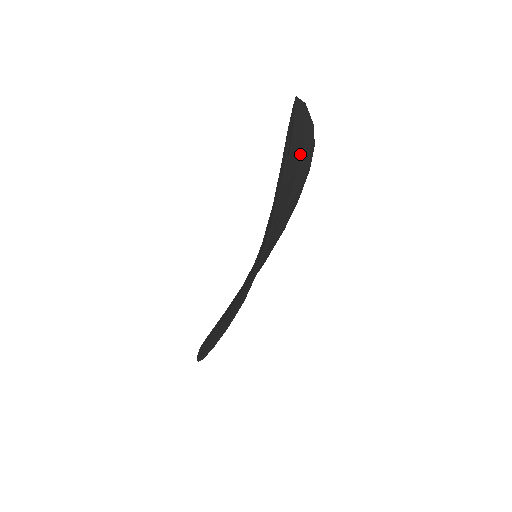
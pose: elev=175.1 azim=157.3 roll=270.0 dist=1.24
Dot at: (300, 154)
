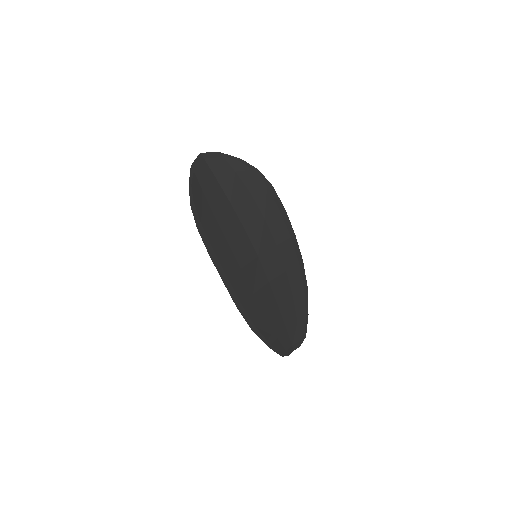
Dot at: (242, 180)
